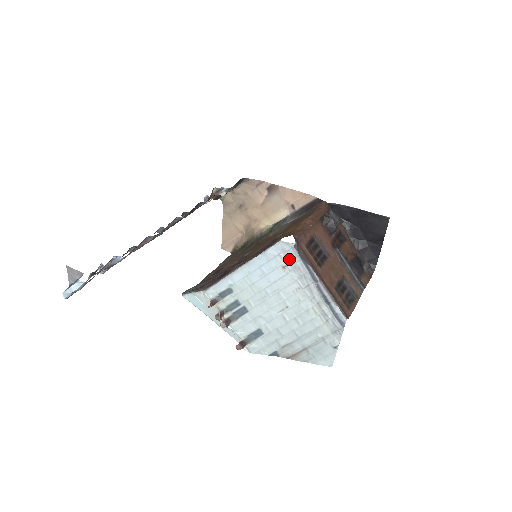
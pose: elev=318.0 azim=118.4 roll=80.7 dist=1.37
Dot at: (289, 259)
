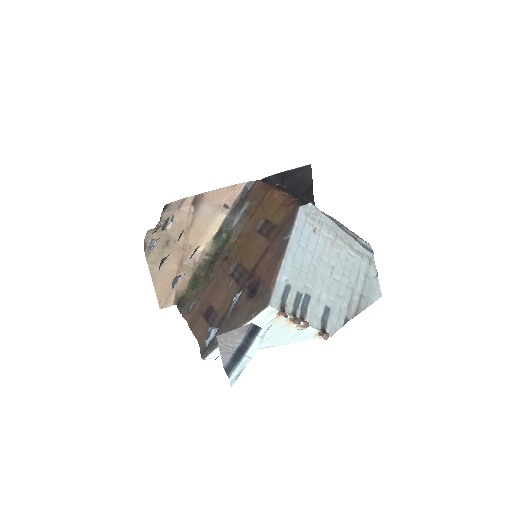
Dot at: (314, 220)
